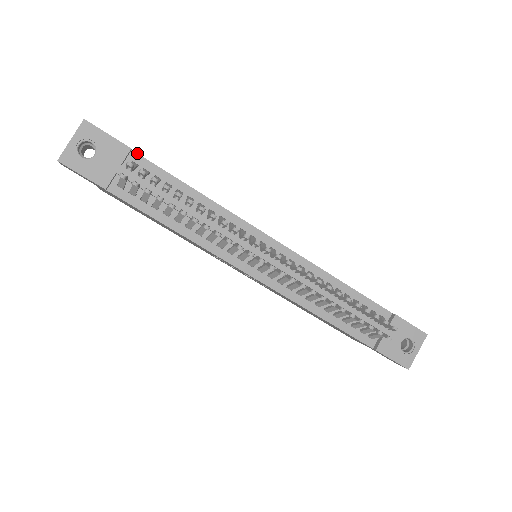
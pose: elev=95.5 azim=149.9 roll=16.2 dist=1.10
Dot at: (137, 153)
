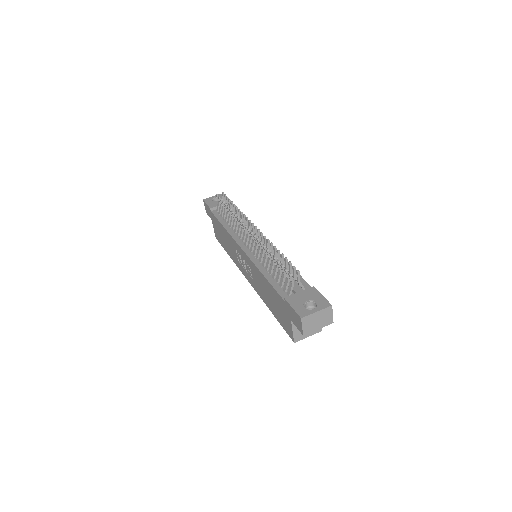
Dot at: occluded
